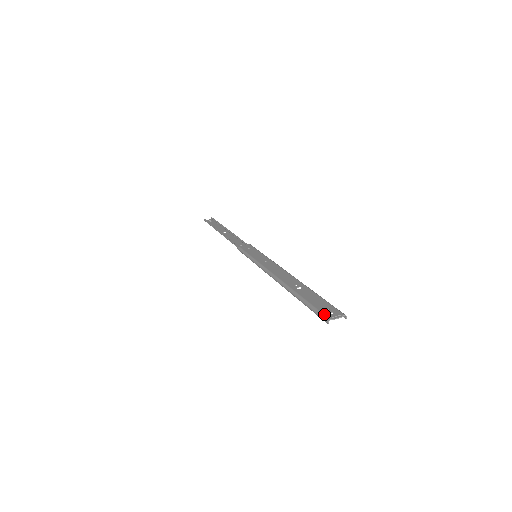
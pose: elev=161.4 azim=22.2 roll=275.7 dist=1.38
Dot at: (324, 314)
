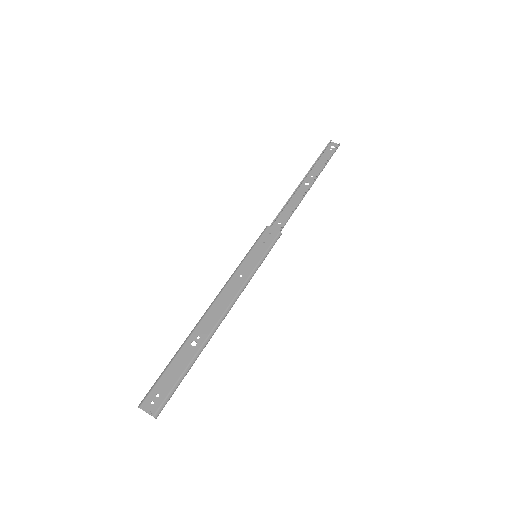
Dot at: (147, 397)
